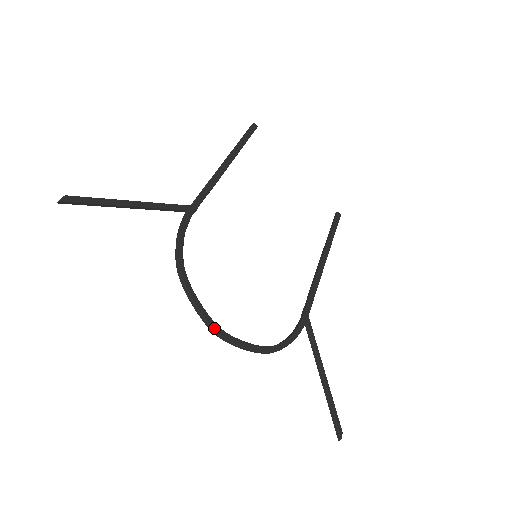
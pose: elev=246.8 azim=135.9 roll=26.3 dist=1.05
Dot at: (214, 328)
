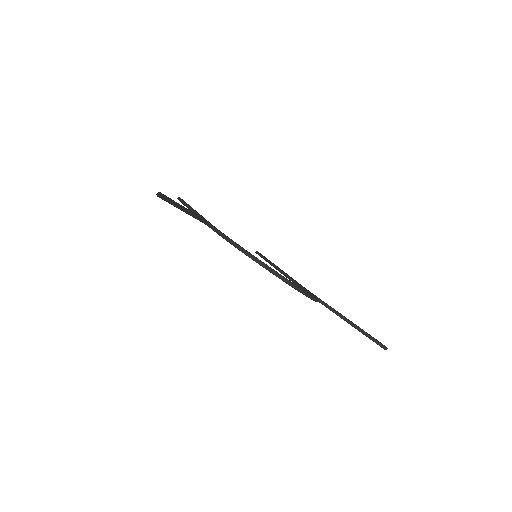
Dot at: (286, 278)
